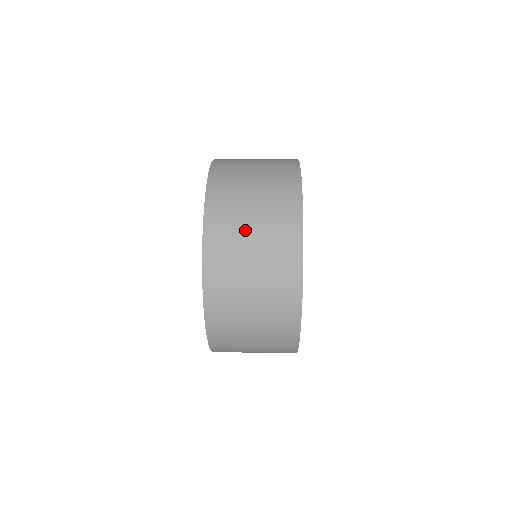
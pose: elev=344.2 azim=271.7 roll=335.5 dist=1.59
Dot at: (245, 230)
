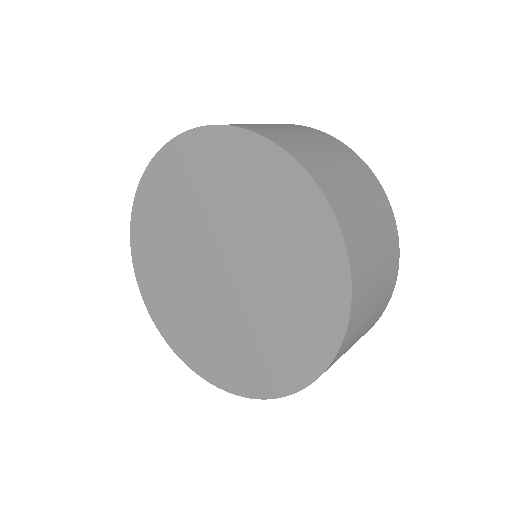
Dot at: (356, 198)
